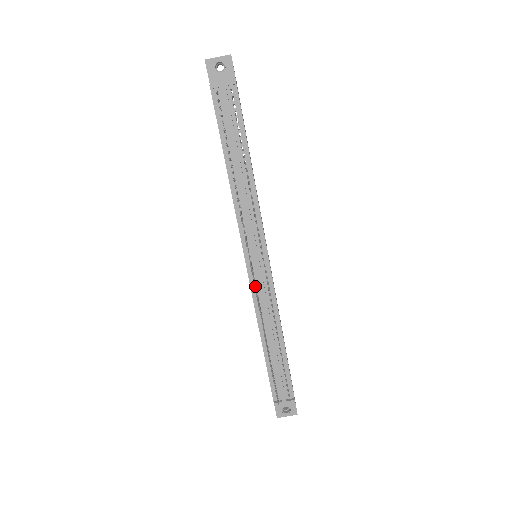
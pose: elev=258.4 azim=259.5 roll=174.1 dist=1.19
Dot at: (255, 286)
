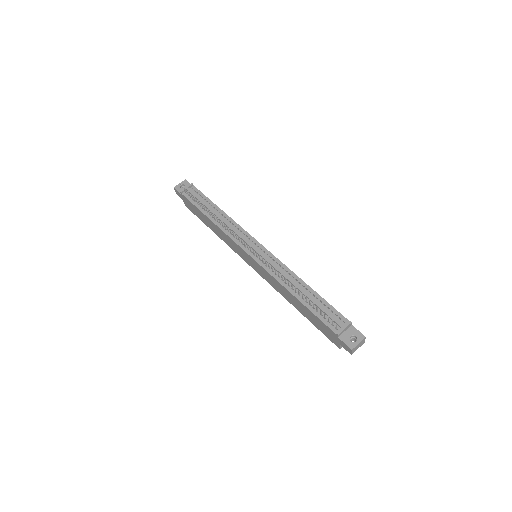
Dot at: (262, 261)
